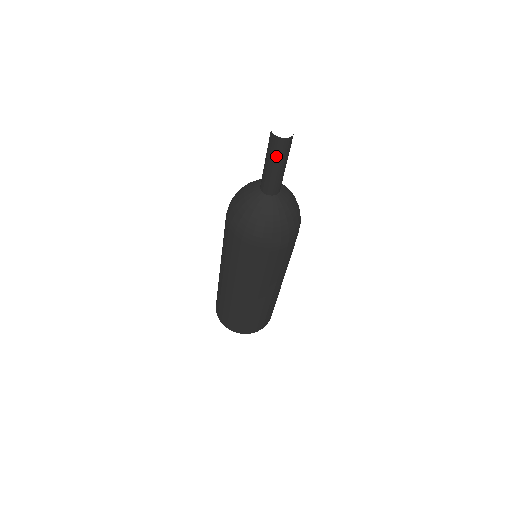
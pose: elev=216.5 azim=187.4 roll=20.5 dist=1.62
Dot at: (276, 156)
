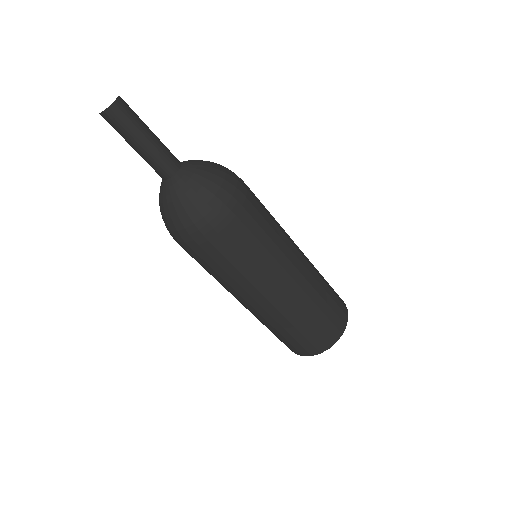
Dot at: (120, 134)
